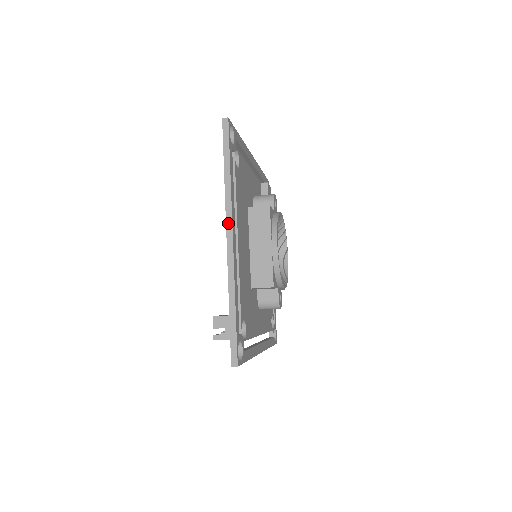
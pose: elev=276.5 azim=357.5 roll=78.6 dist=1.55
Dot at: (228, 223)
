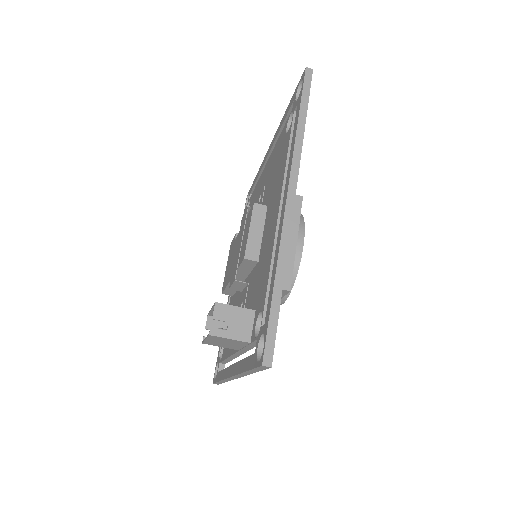
Dot at: (292, 179)
